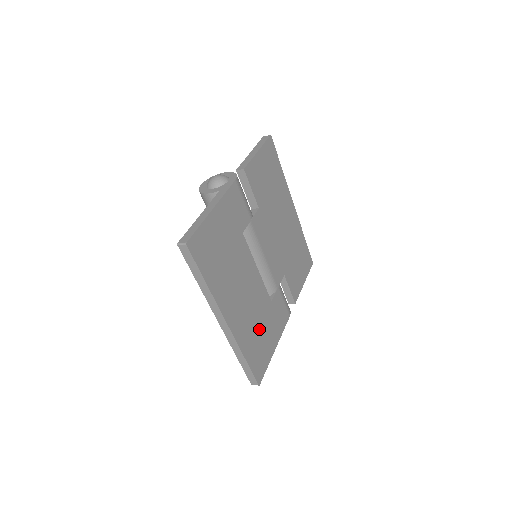
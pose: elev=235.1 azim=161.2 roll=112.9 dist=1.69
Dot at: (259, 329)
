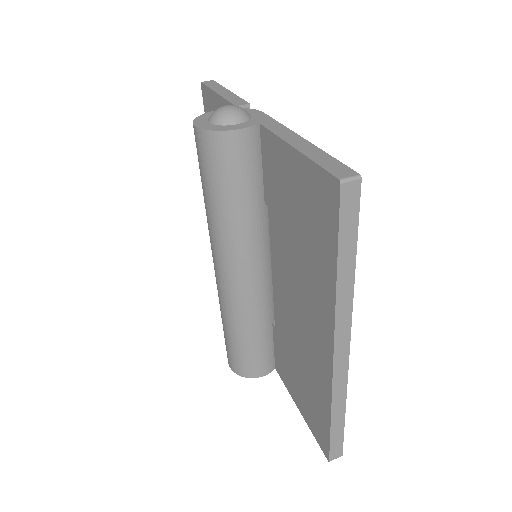
Dot at: occluded
